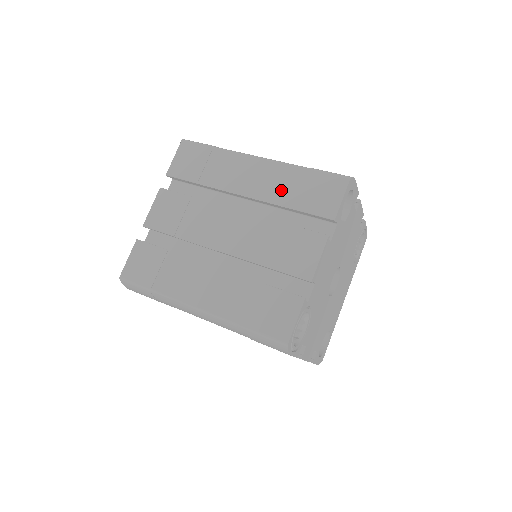
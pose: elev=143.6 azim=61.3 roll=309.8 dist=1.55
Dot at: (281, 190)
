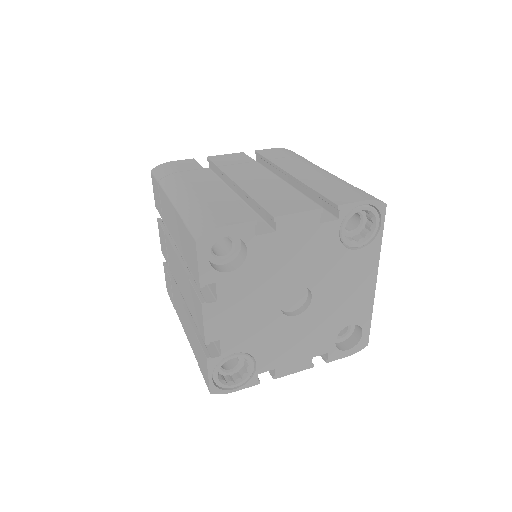
Dot at: (181, 241)
